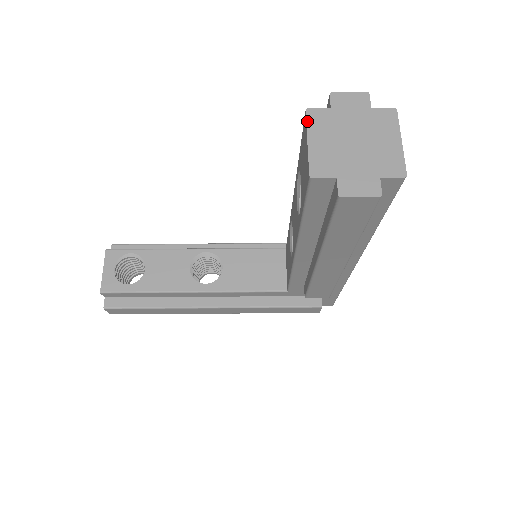
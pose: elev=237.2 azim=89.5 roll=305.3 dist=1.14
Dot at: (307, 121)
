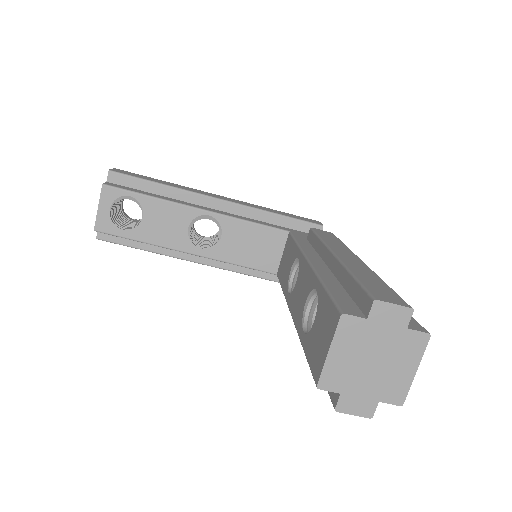
Dot at: (337, 328)
